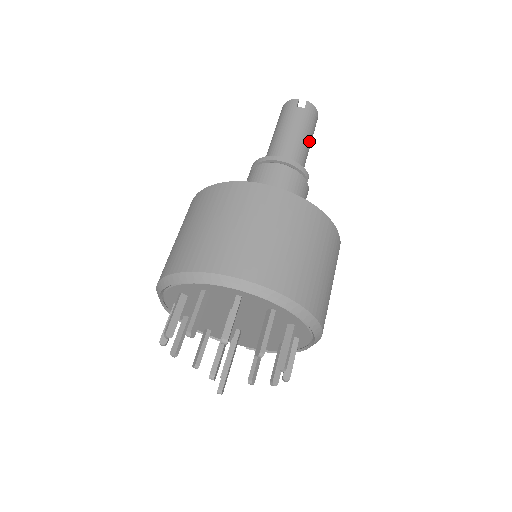
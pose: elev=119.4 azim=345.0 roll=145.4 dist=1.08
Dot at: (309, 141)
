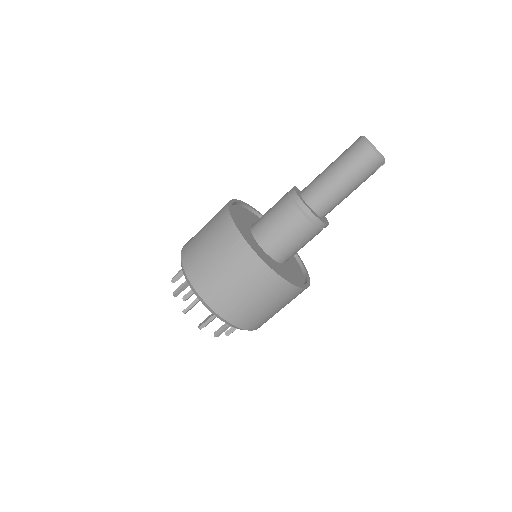
Dot at: occluded
